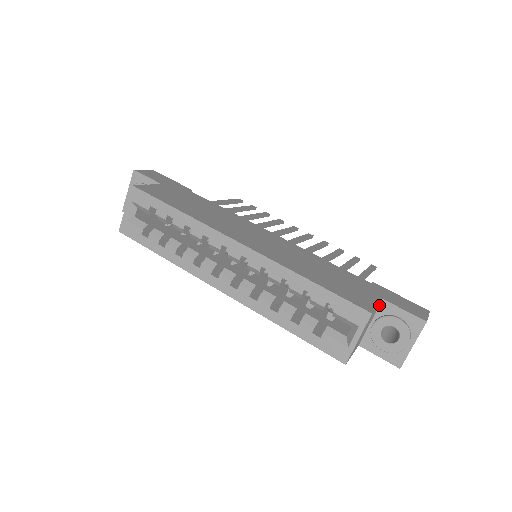
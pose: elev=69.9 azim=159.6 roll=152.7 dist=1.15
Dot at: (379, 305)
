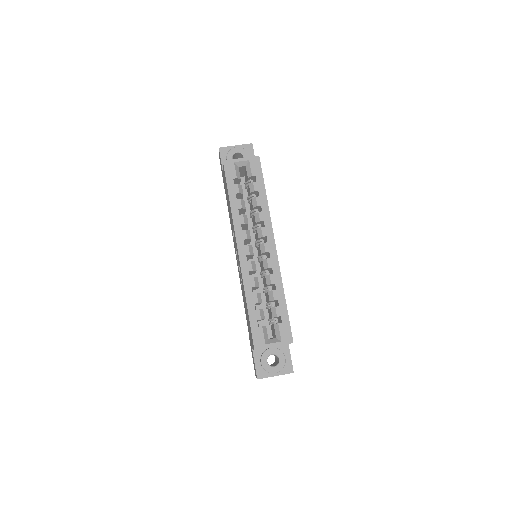
Dot at: occluded
